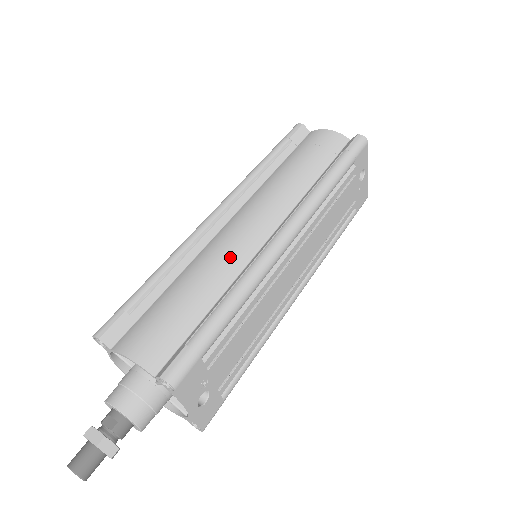
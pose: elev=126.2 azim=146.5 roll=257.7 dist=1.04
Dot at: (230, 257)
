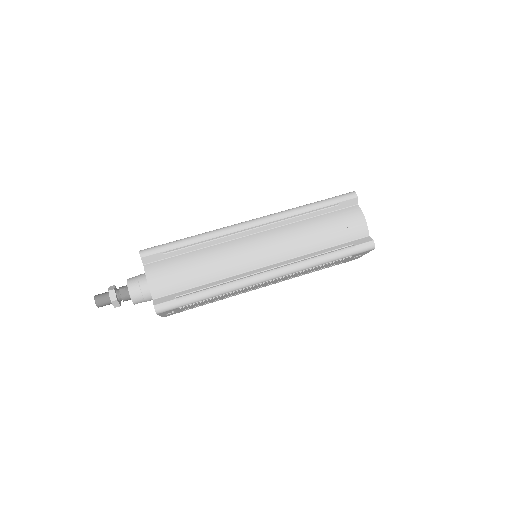
Dot at: (233, 264)
